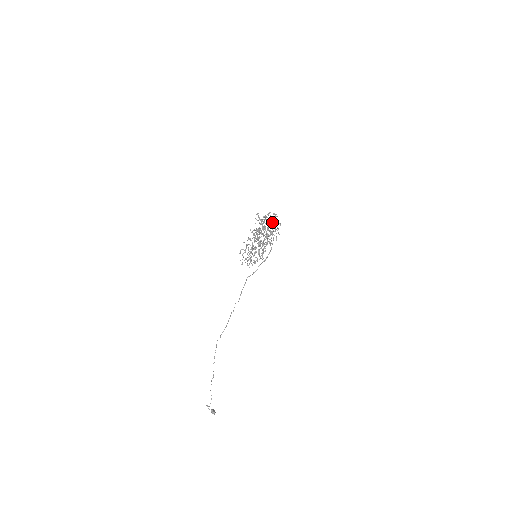
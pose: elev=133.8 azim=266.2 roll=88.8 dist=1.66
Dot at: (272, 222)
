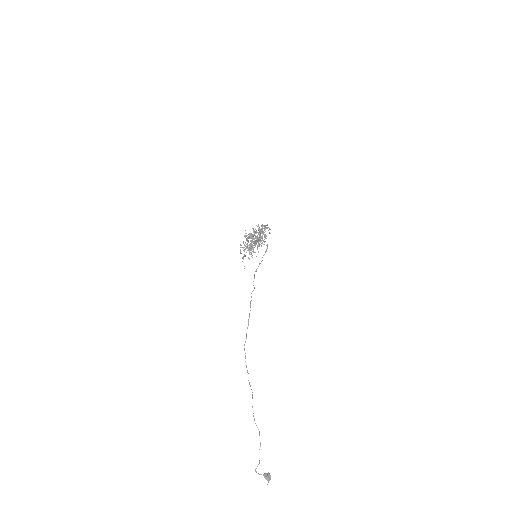
Dot at: occluded
